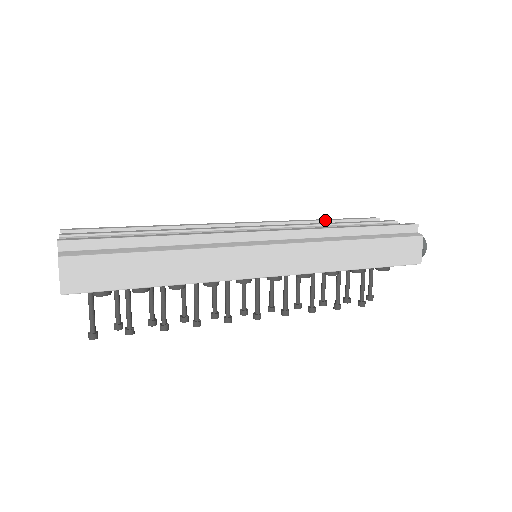
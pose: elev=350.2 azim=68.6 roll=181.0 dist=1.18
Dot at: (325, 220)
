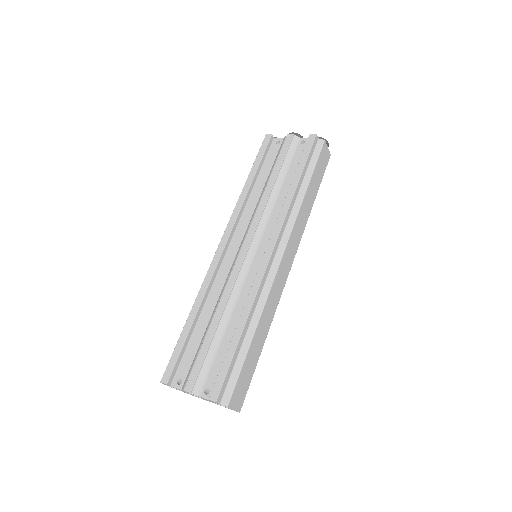
Dot at: (253, 179)
